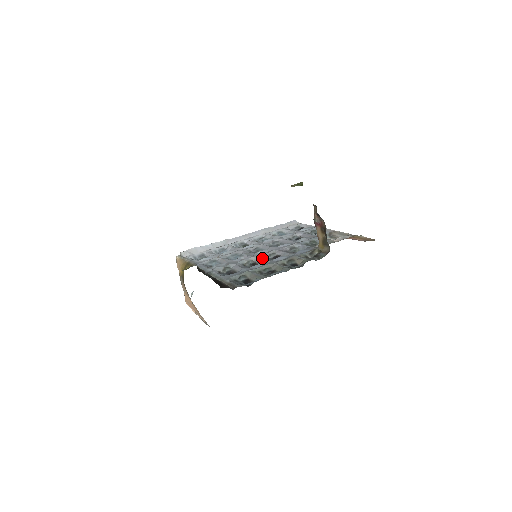
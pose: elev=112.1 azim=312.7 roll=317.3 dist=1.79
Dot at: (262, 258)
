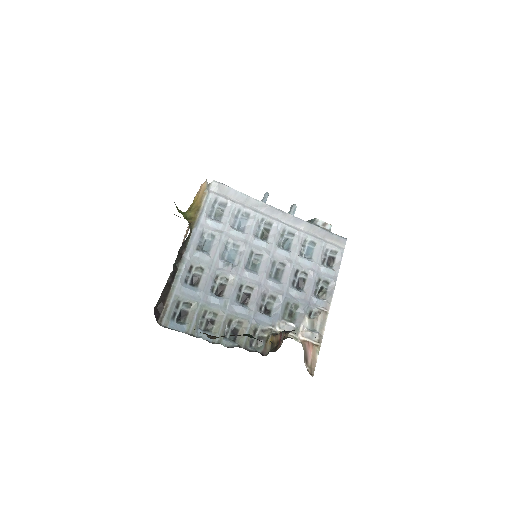
Dot at: (234, 289)
